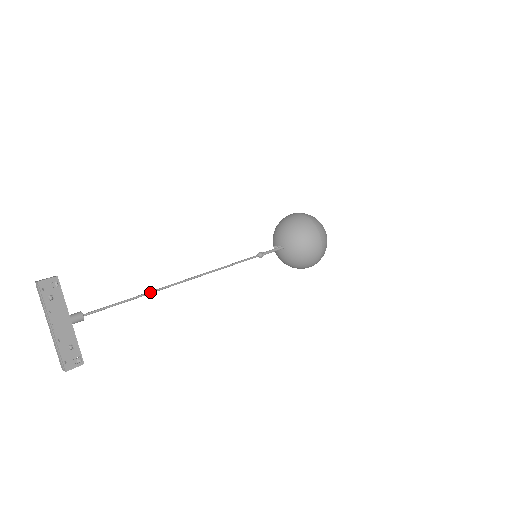
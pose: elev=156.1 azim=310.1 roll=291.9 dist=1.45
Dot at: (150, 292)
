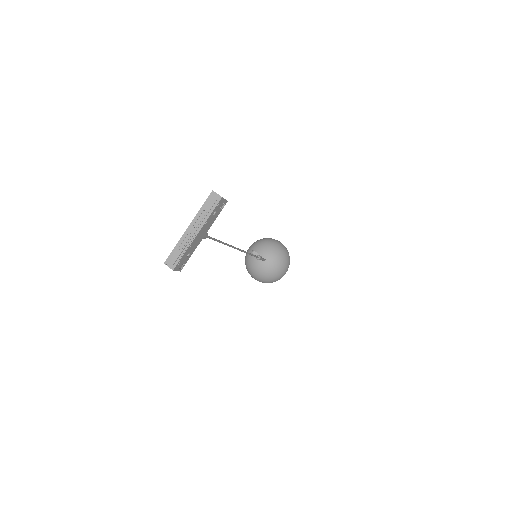
Dot at: (227, 244)
